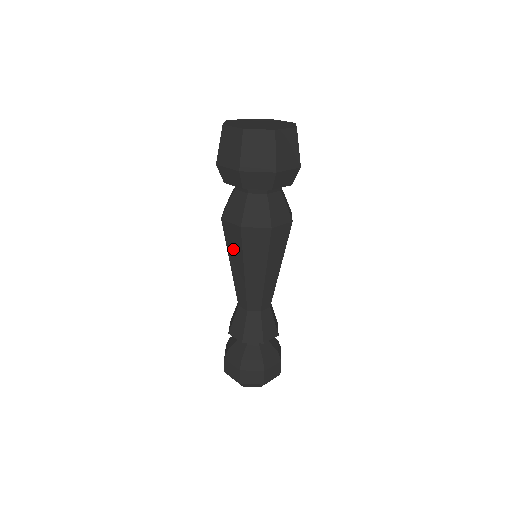
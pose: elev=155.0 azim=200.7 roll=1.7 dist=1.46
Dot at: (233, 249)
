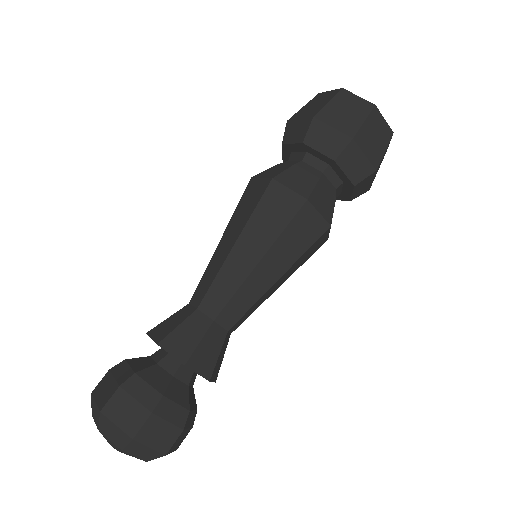
Dot at: (263, 223)
